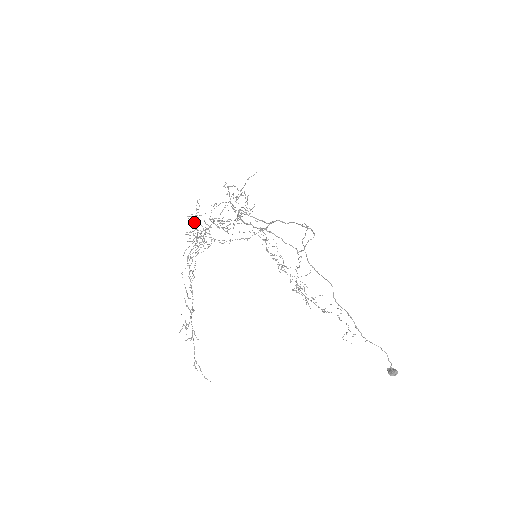
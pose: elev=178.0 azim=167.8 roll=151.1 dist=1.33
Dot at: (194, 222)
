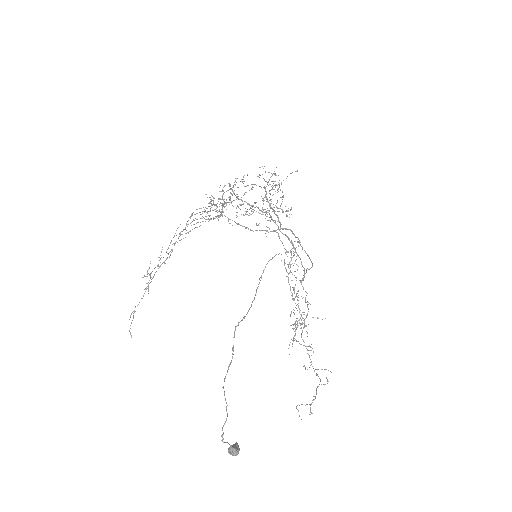
Dot at: (226, 191)
